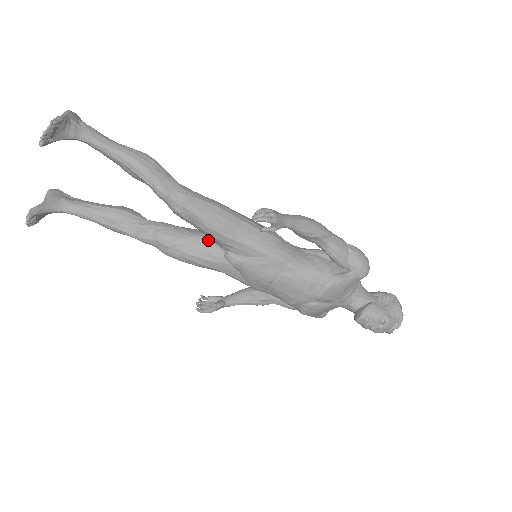
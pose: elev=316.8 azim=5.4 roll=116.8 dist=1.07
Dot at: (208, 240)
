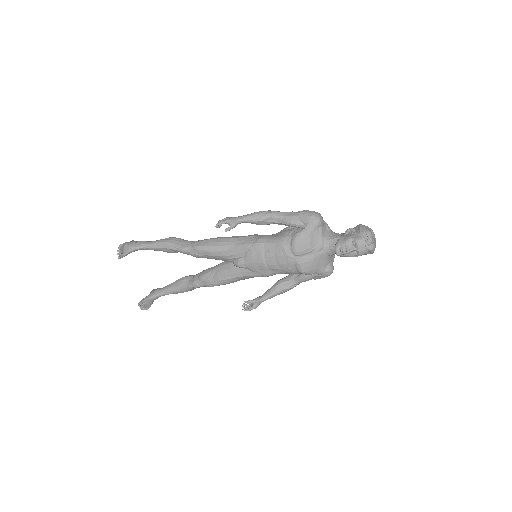
Dot at: (224, 263)
